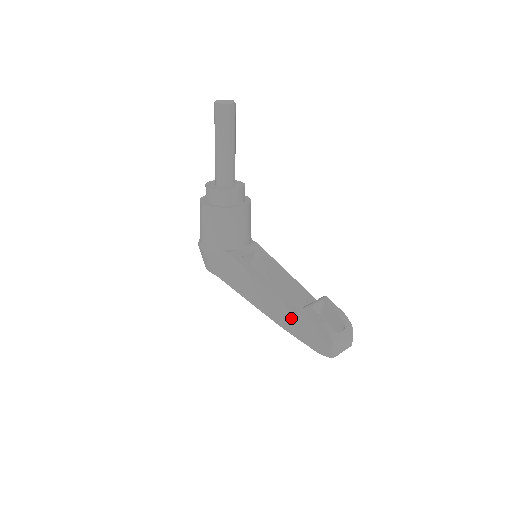
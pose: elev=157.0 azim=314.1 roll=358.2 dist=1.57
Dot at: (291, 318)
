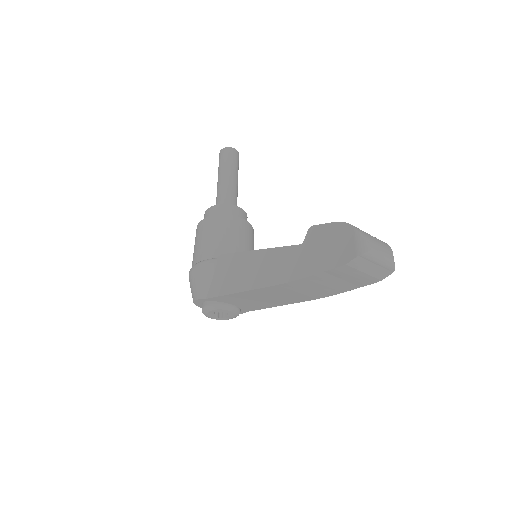
Dot at: (298, 255)
